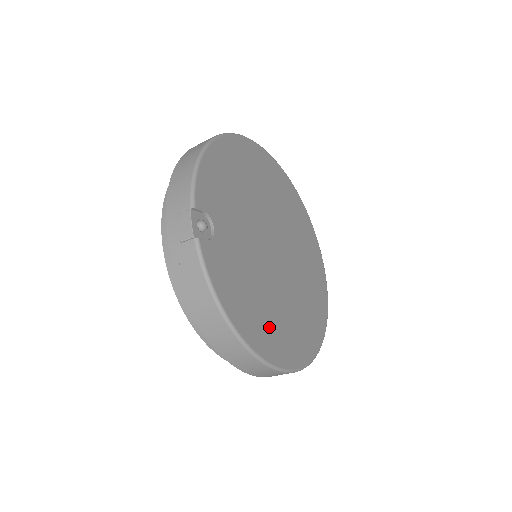
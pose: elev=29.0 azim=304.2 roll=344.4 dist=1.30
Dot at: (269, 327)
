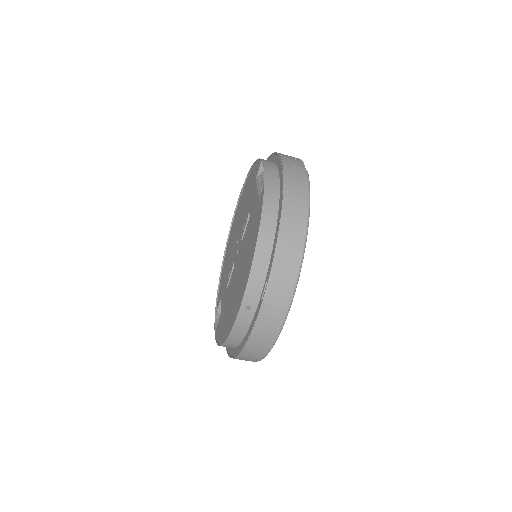
Dot at: occluded
